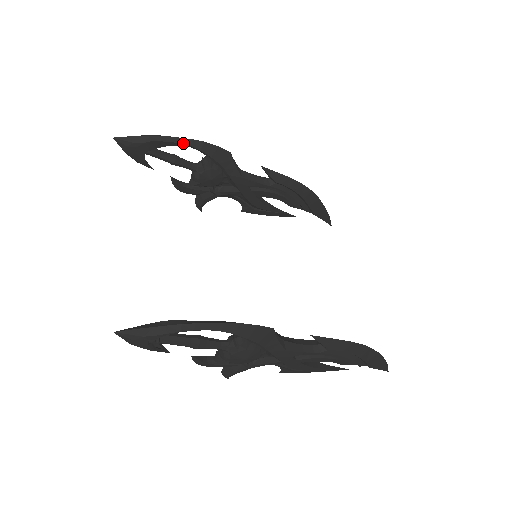
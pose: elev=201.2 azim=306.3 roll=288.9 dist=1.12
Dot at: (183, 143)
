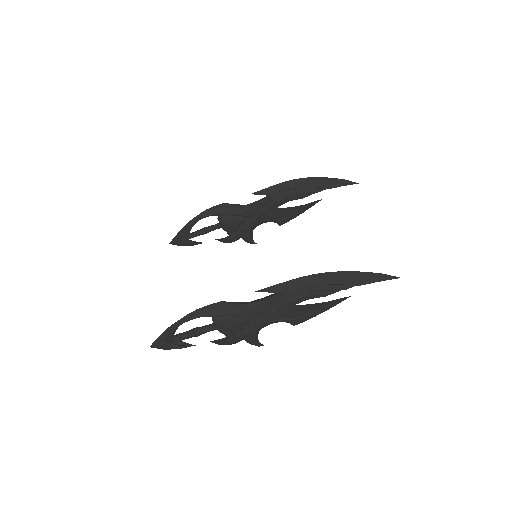
Dot at: (196, 220)
